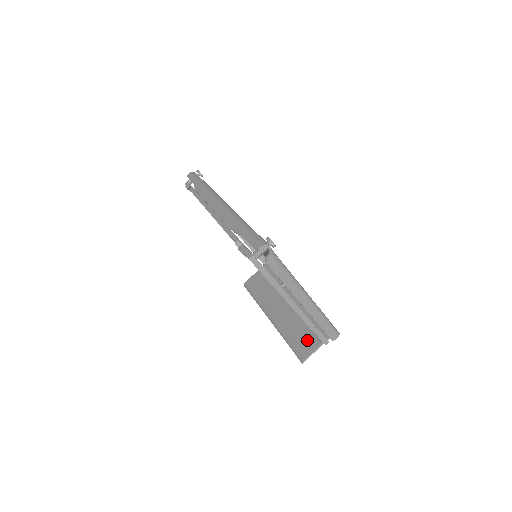
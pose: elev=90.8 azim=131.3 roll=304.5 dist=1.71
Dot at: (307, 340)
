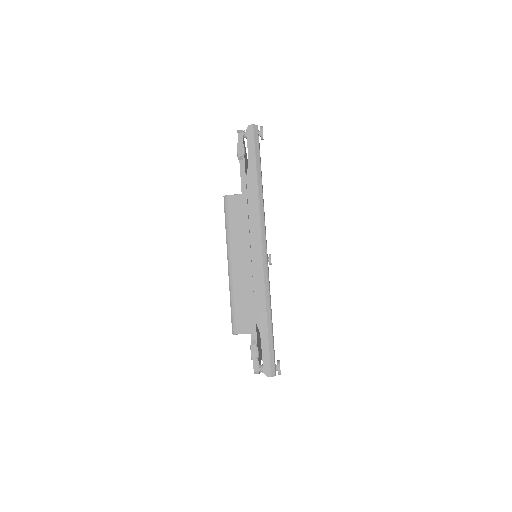
Dot at: (247, 319)
